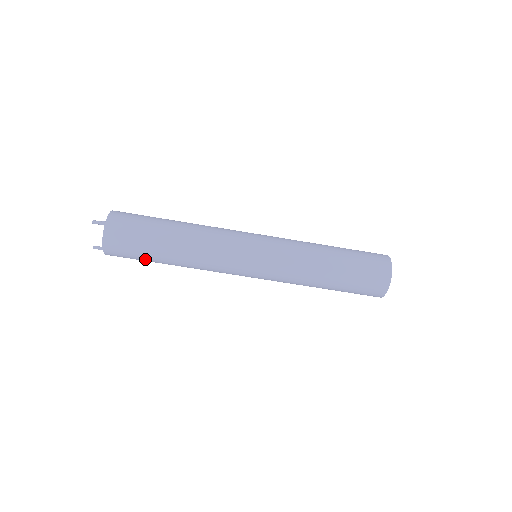
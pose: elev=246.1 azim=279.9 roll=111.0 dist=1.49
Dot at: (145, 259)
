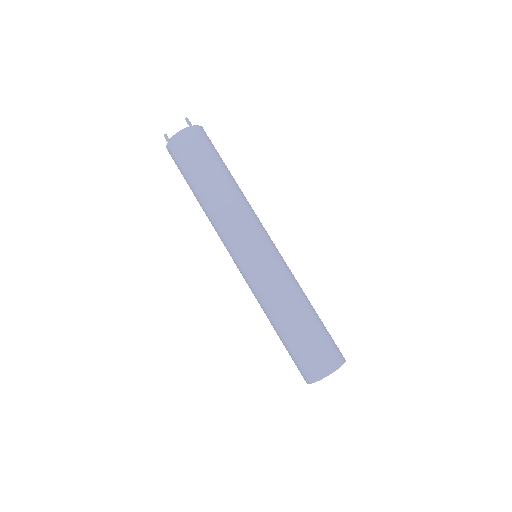
Dot at: (187, 173)
